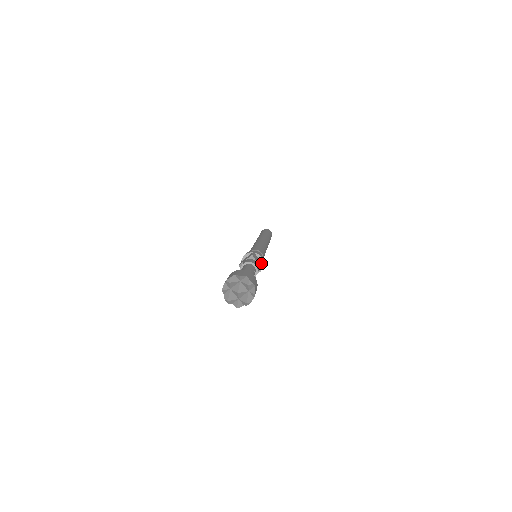
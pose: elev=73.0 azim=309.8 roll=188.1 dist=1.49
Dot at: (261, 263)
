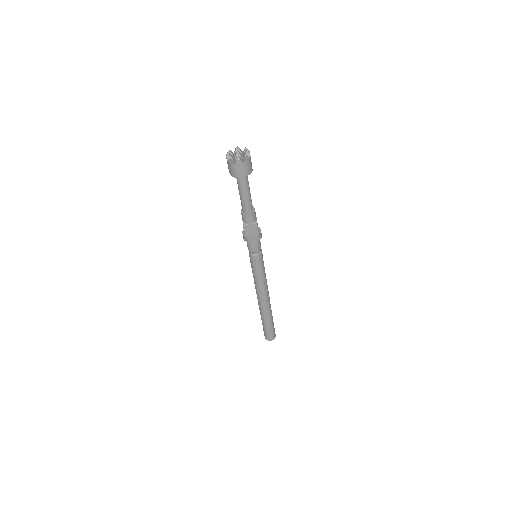
Dot at: occluded
